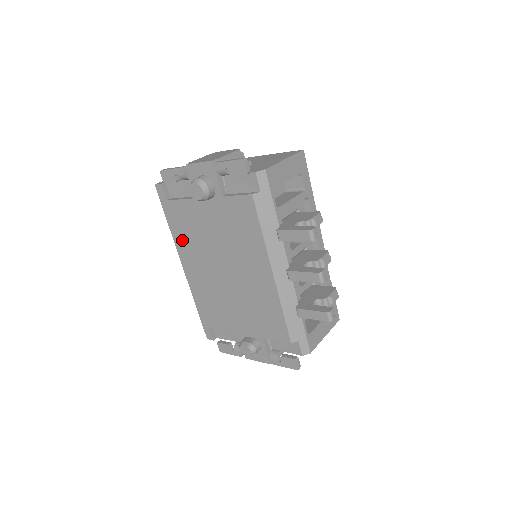
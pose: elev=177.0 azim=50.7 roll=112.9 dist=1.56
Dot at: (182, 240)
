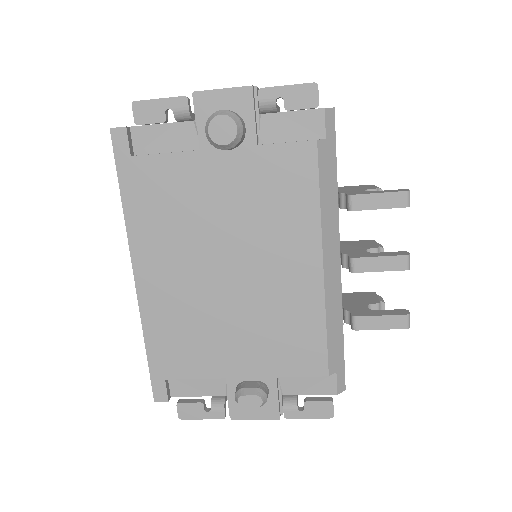
Dot at: (147, 226)
